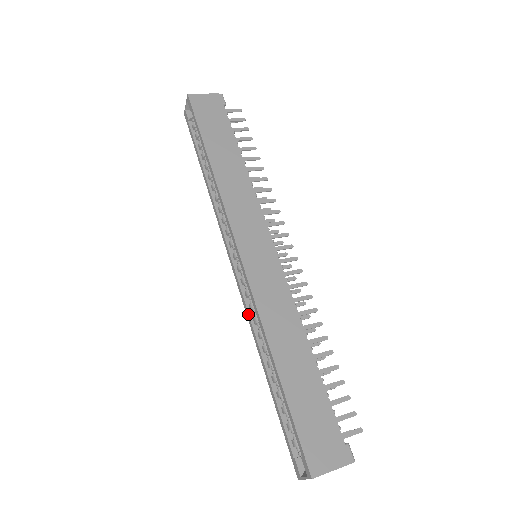
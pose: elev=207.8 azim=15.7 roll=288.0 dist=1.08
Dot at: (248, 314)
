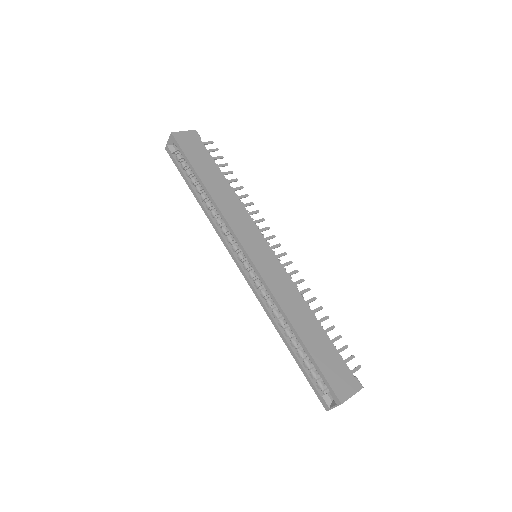
Dot at: (261, 301)
